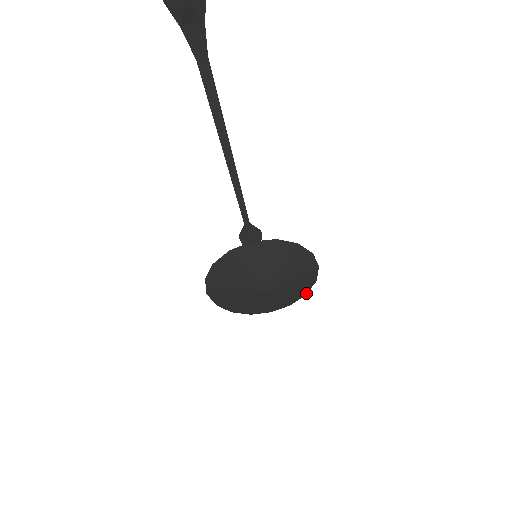
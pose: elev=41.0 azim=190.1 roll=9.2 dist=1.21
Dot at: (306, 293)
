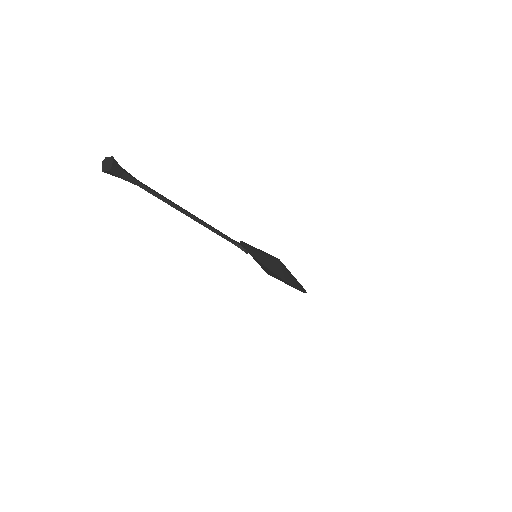
Dot at: (306, 292)
